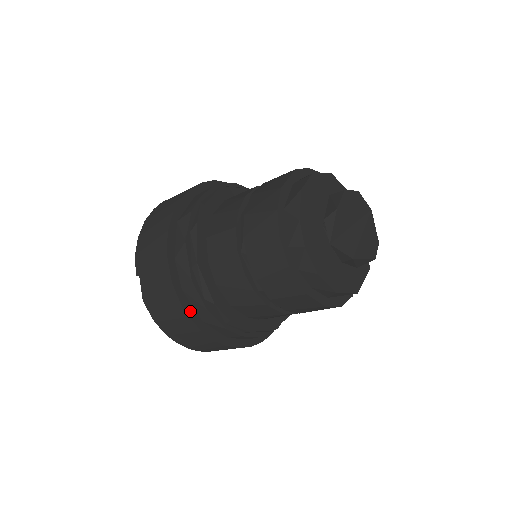
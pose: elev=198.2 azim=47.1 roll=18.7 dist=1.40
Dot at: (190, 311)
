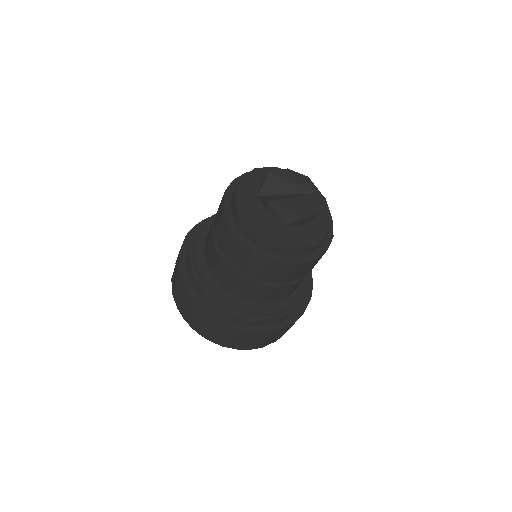
Dot at: (184, 273)
